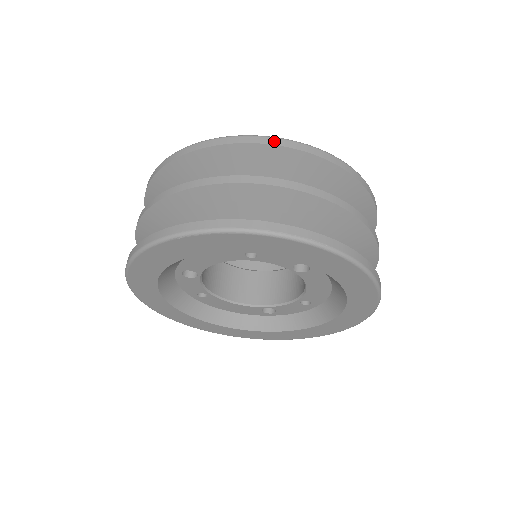
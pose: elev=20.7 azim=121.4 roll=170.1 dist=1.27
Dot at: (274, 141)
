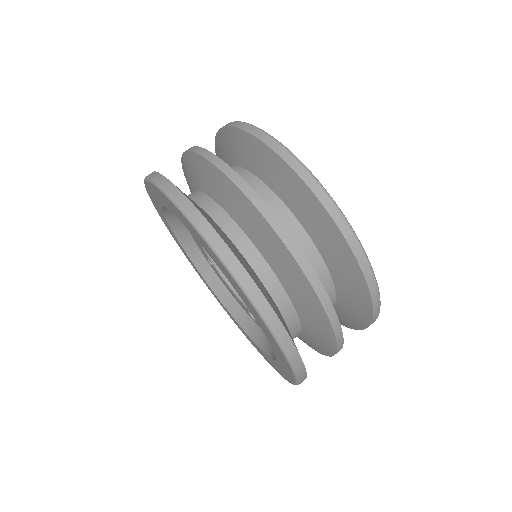
Dot at: (274, 145)
